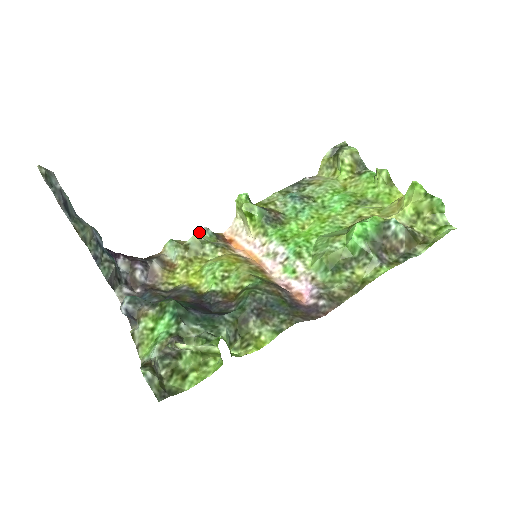
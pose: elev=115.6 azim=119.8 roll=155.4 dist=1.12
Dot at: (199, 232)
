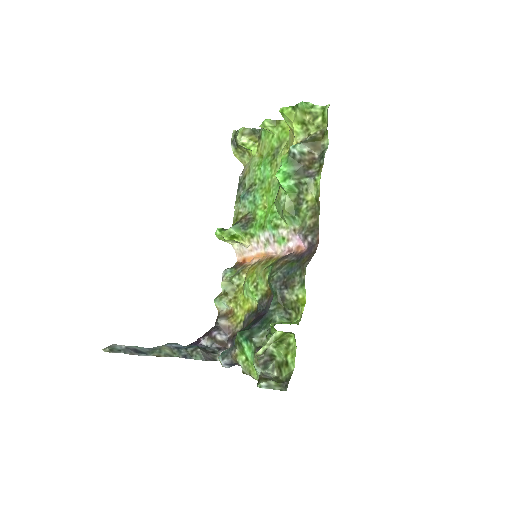
Dot at: (223, 278)
